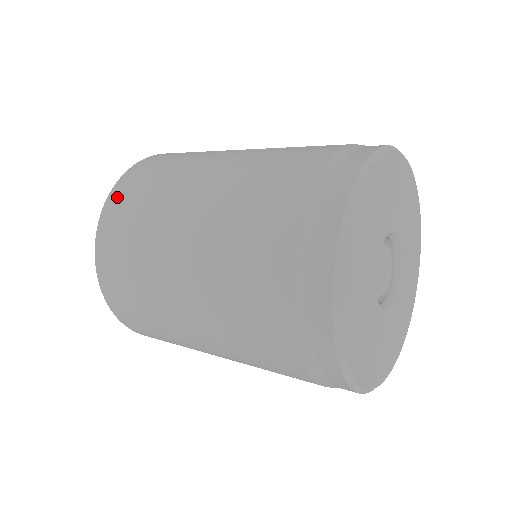
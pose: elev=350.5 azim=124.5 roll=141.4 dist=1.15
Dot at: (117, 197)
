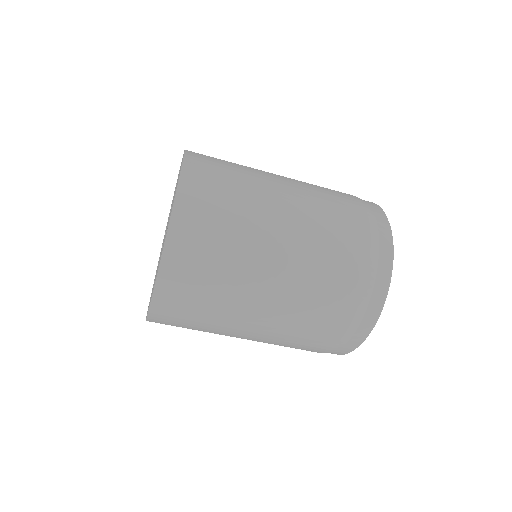
Dot at: occluded
